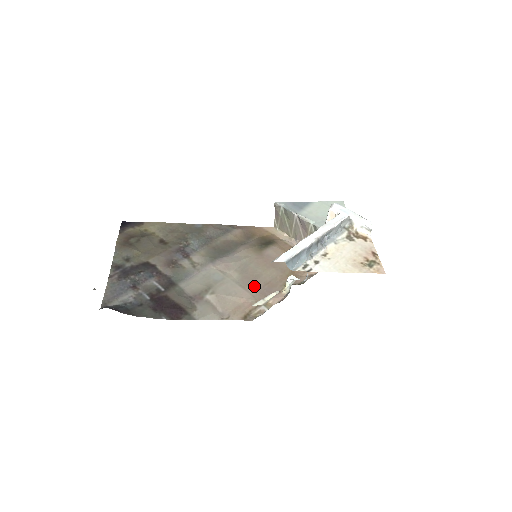
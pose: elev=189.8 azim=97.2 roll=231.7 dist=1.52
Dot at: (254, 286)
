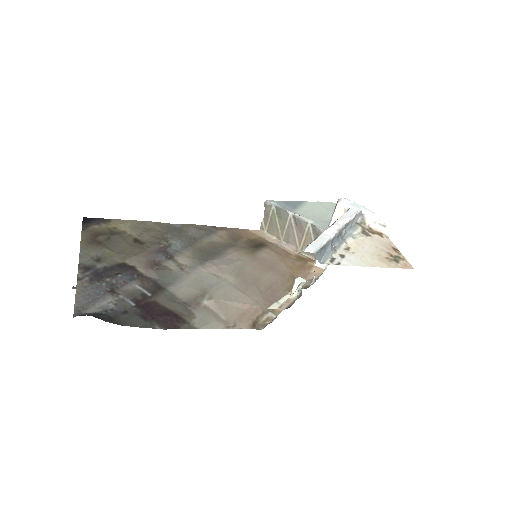
Dot at: (255, 291)
